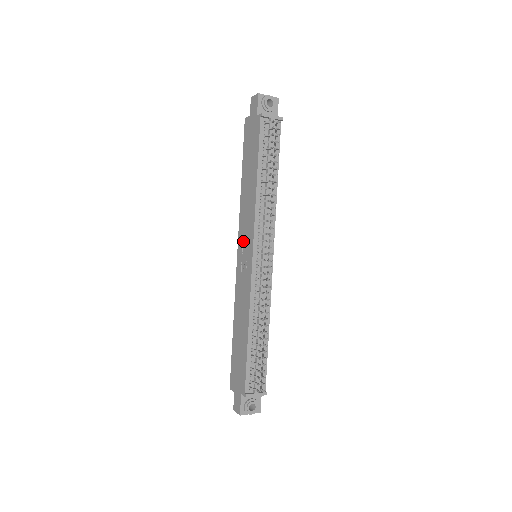
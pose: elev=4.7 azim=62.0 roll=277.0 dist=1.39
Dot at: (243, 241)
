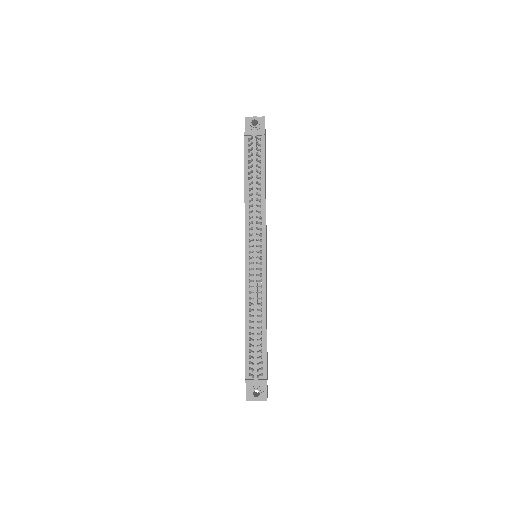
Dot at: occluded
